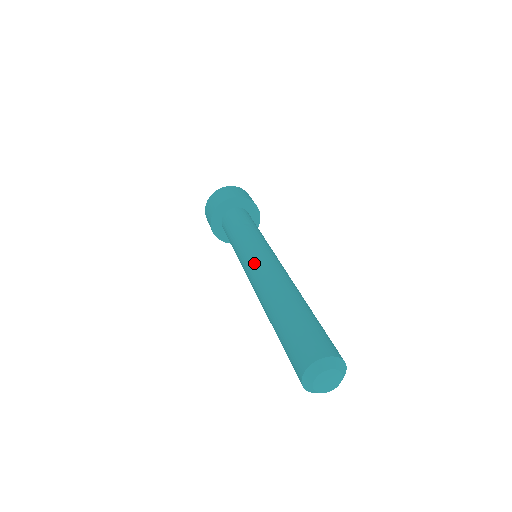
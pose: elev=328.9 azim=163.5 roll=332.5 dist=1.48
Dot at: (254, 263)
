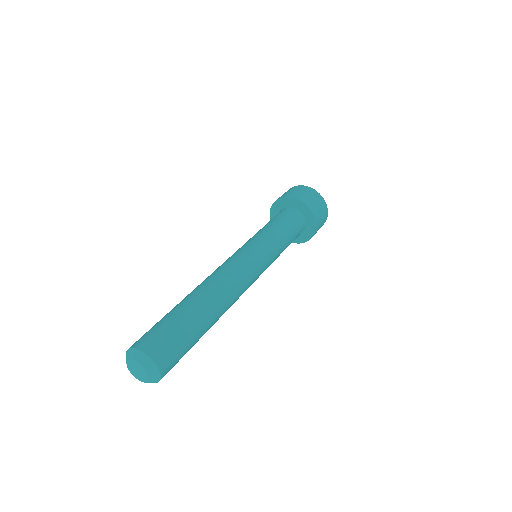
Dot at: (233, 257)
